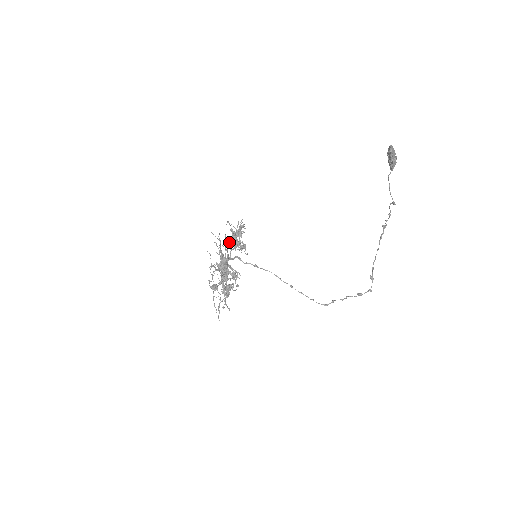
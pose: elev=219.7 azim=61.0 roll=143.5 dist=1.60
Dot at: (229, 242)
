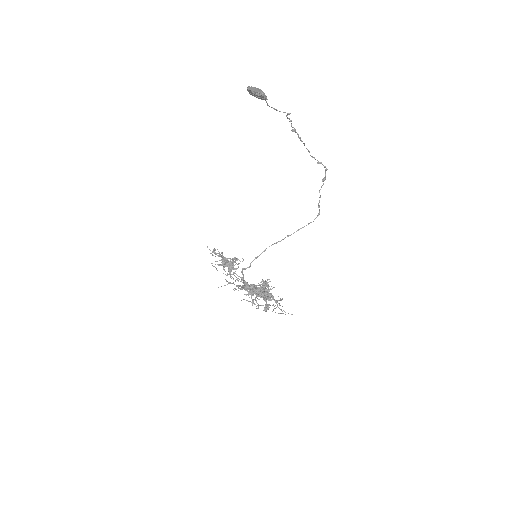
Dot at: occluded
